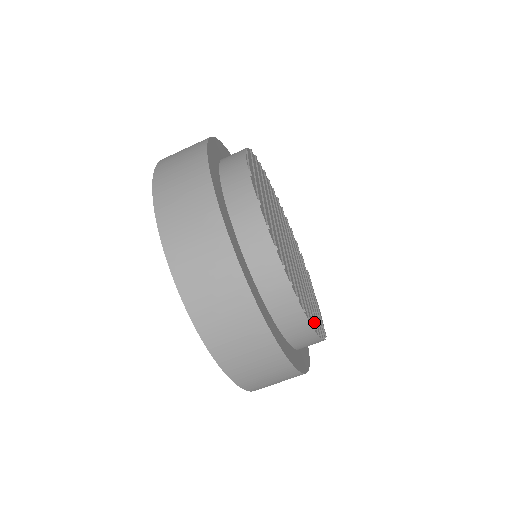
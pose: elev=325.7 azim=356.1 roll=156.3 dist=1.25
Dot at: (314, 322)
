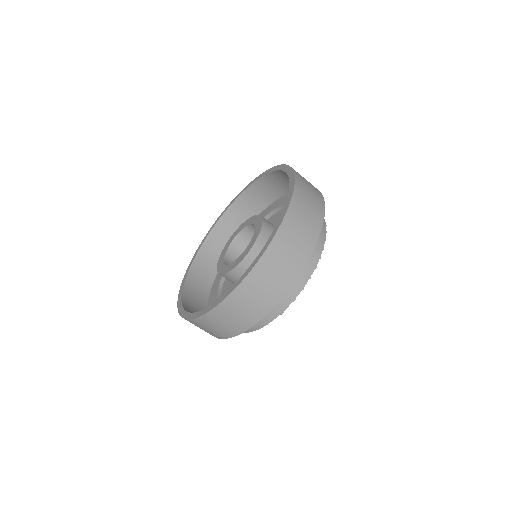
Dot at: occluded
